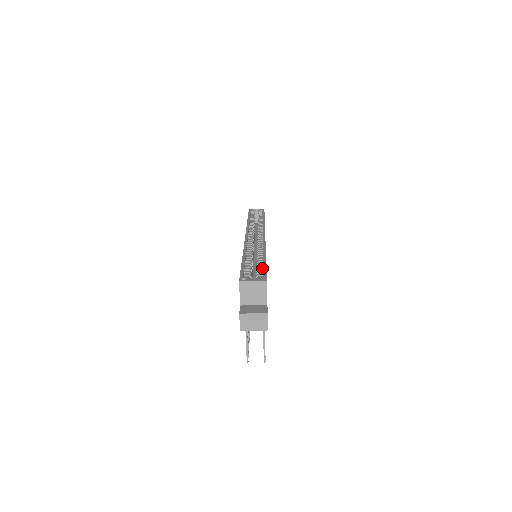
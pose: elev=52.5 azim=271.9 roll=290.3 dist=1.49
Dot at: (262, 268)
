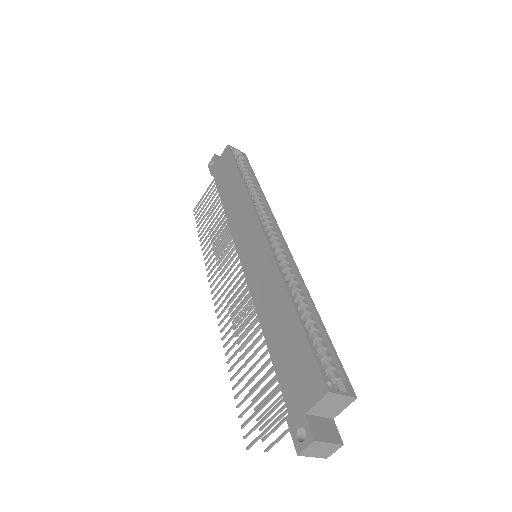
Dot at: (327, 346)
